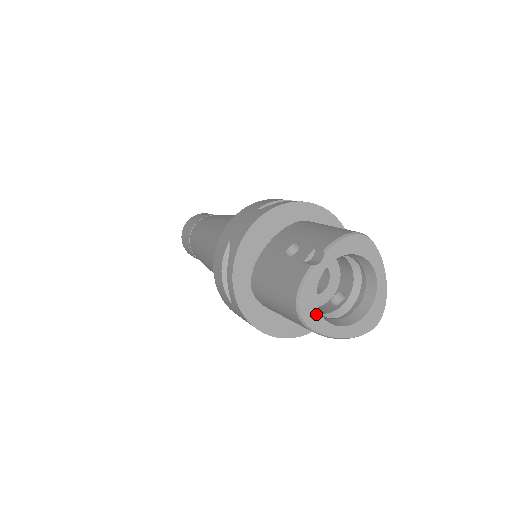
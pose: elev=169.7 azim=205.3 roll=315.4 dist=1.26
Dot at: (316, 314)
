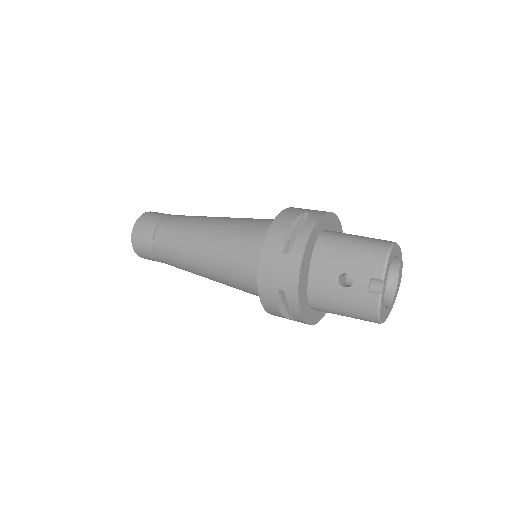
Dot at: (385, 312)
